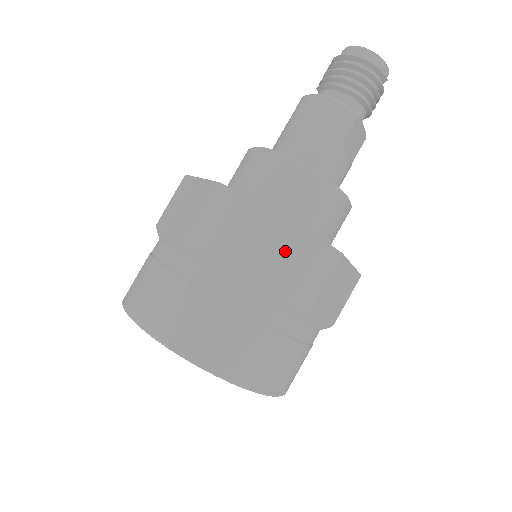
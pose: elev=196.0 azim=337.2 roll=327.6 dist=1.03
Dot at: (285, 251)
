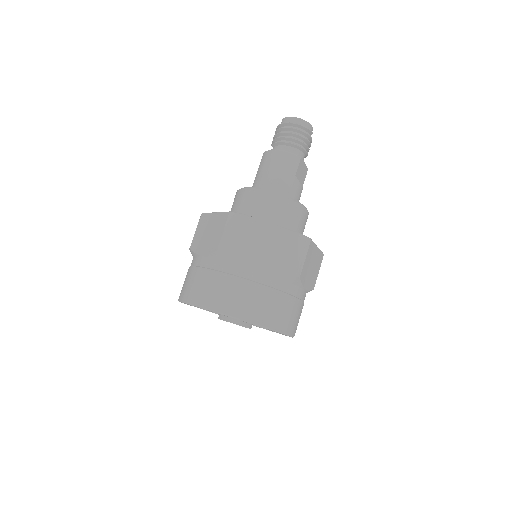
Dot at: (279, 243)
